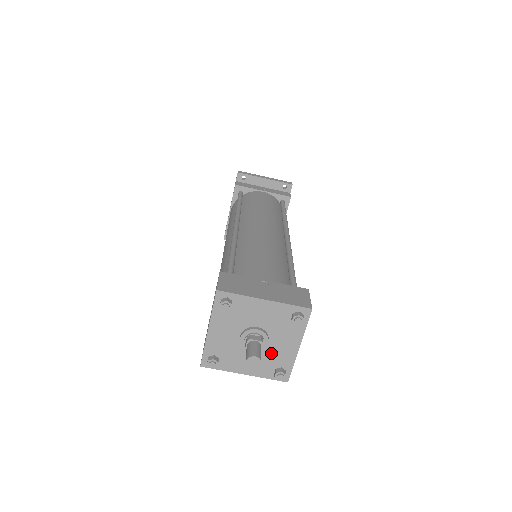
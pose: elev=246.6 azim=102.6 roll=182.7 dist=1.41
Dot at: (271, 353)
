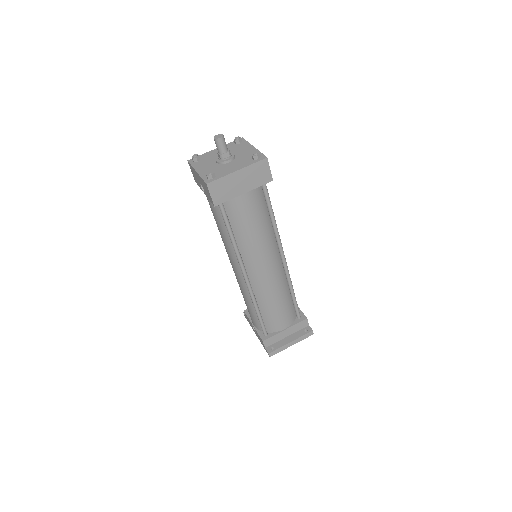
Dot at: (242, 157)
